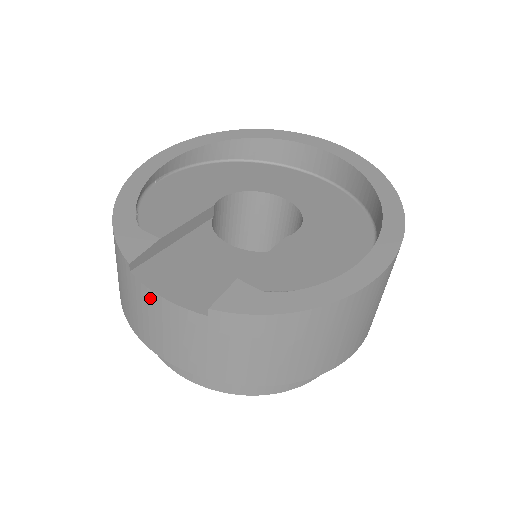
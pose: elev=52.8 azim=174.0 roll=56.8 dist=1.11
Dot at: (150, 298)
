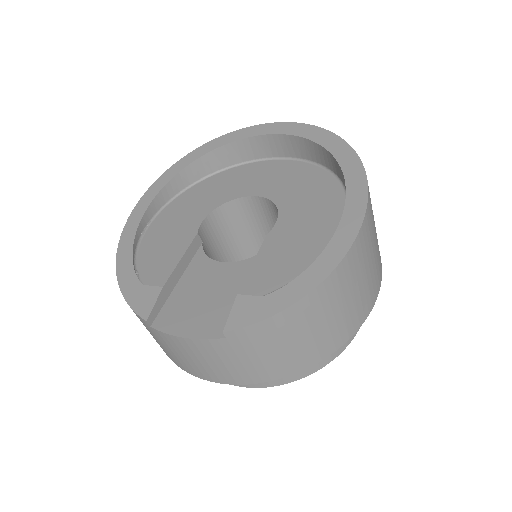
Dot at: (176, 341)
